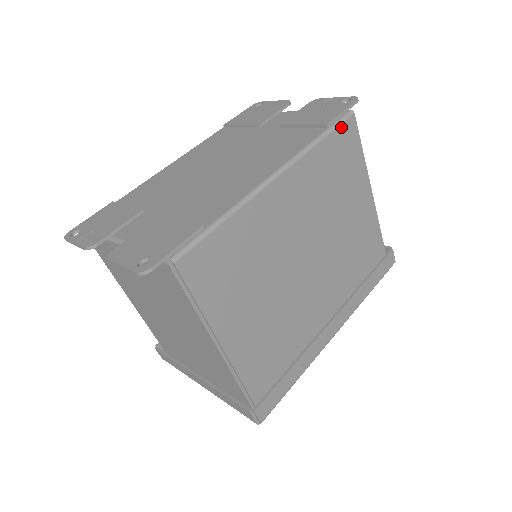
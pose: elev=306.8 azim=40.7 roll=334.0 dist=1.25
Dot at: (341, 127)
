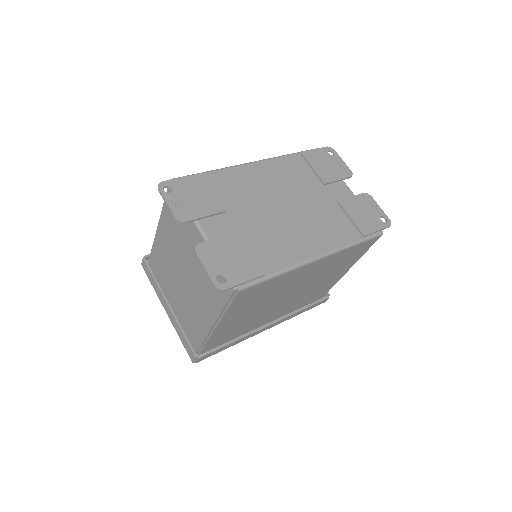
Dot at: (370, 240)
